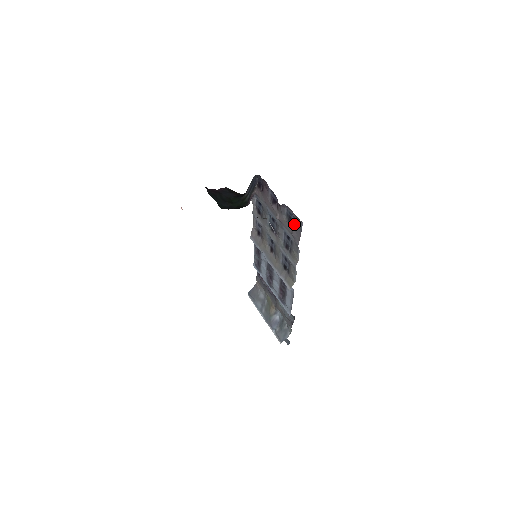
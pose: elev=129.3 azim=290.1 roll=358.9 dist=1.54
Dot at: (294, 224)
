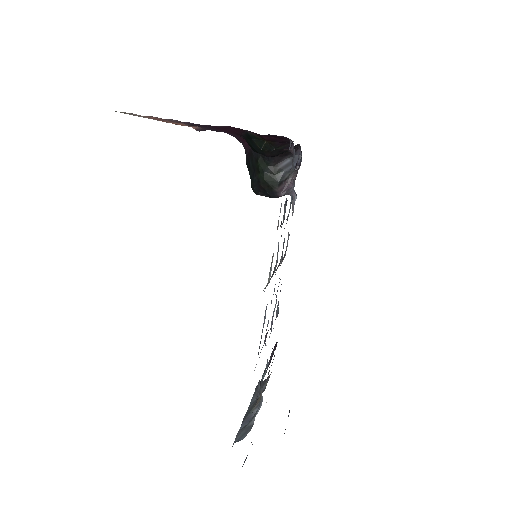
Dot at: occluded
